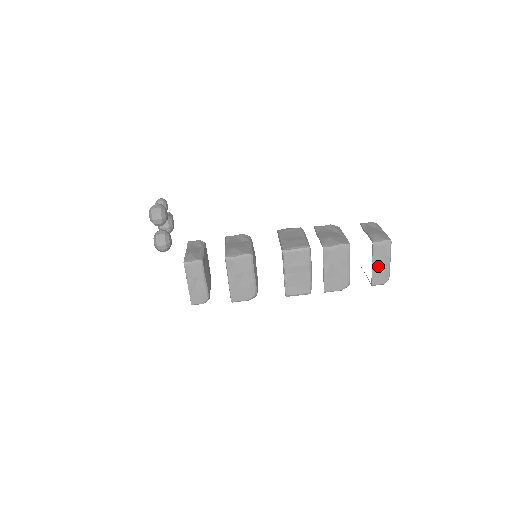
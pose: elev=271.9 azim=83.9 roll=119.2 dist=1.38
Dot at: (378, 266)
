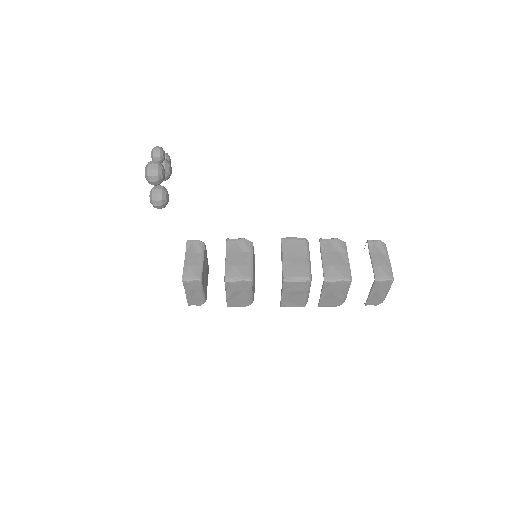
Dot at: (375, 295)
